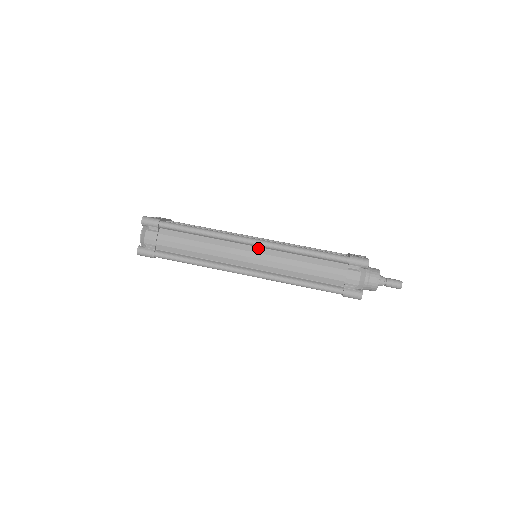
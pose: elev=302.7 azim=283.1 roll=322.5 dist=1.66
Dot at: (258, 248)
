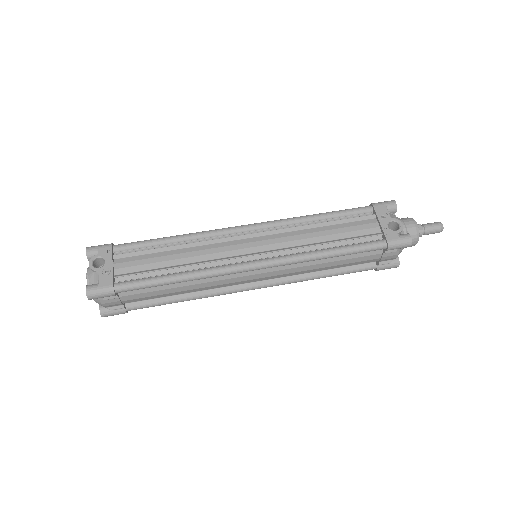
Dot at: occluded
